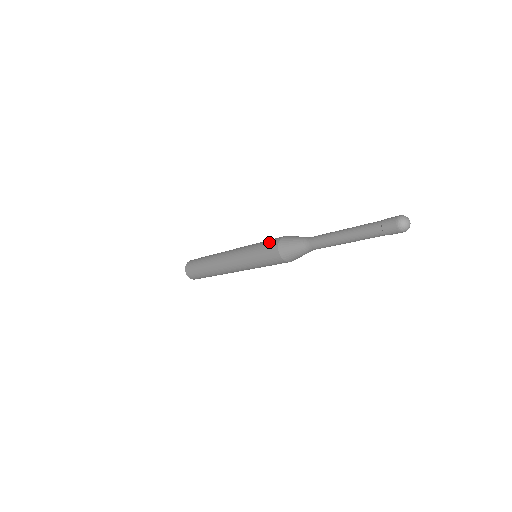
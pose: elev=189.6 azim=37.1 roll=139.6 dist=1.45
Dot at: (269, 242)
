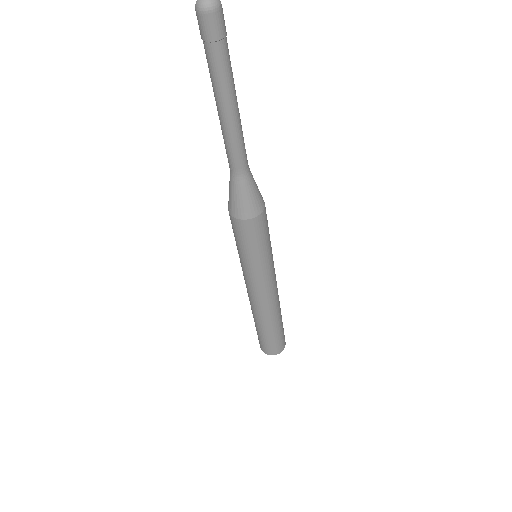
Dot at: occluded
